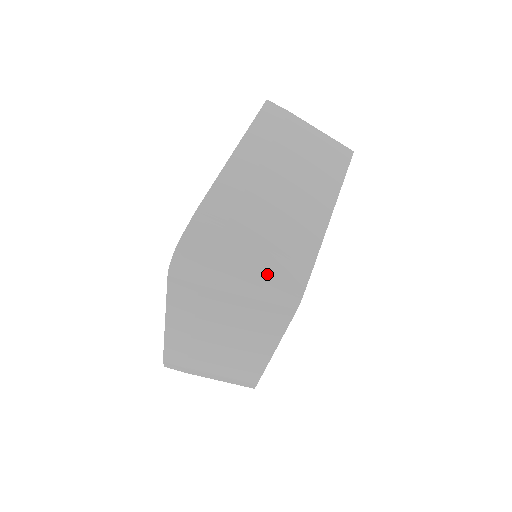
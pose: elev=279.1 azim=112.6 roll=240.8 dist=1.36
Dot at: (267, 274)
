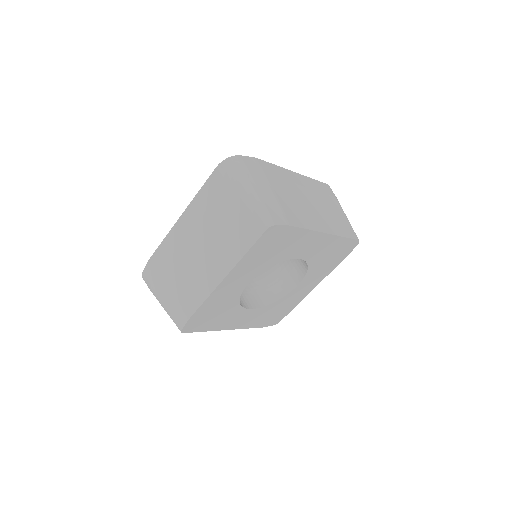
Dot at: (266, 202)
